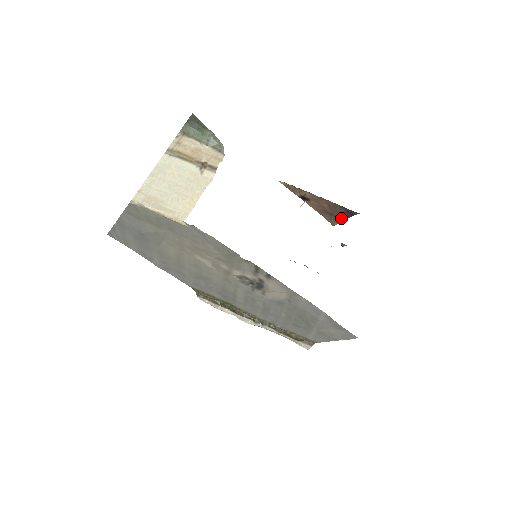
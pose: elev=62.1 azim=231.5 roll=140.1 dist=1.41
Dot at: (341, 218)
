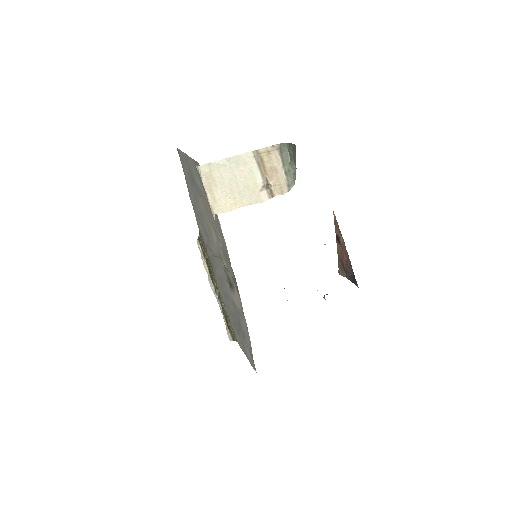
Dot at: (347, 276)
